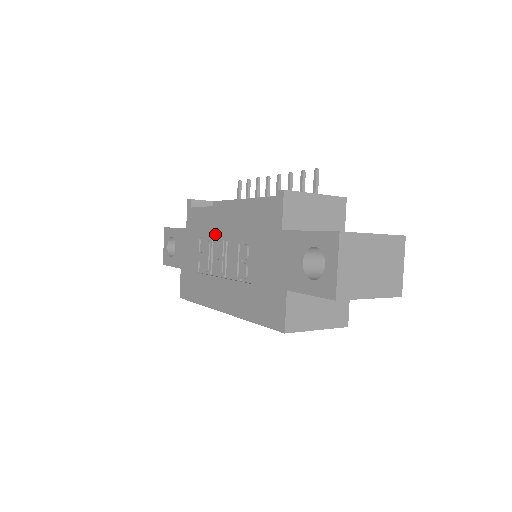
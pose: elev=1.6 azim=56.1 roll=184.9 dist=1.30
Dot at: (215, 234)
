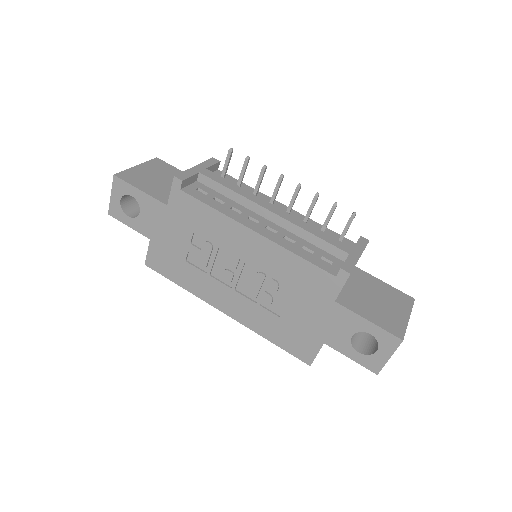
Dot at: (227, 245)
